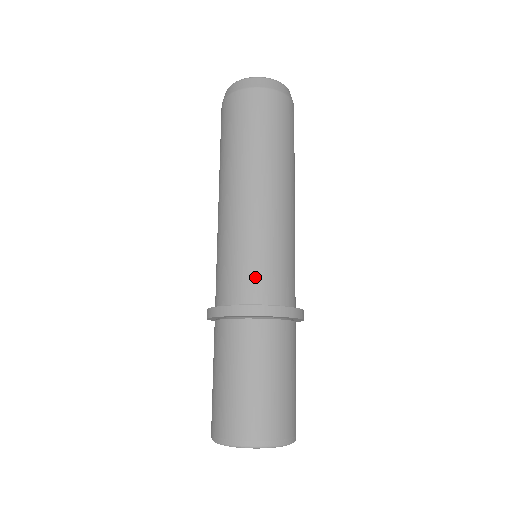
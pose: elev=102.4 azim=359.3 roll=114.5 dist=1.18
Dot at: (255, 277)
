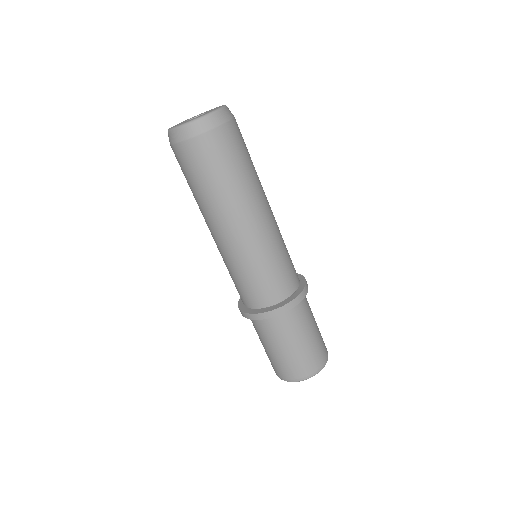
Dot at: (239, 291)
